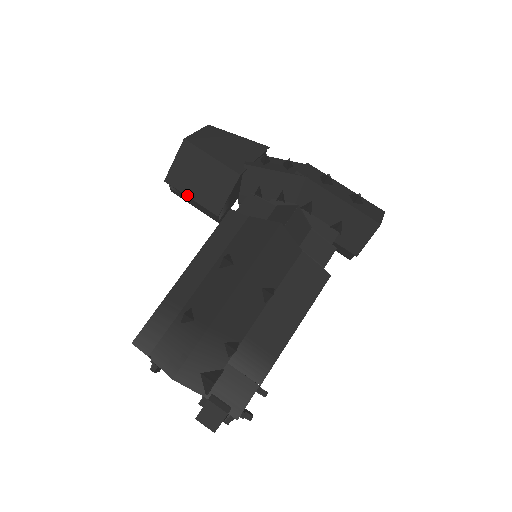
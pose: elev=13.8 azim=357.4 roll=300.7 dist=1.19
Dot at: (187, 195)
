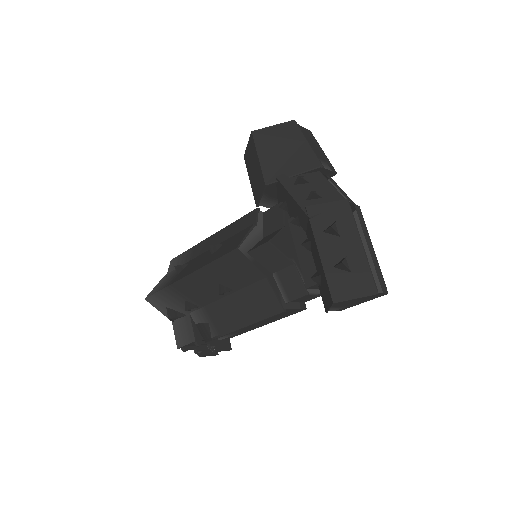
Dot at: (249, 177)
